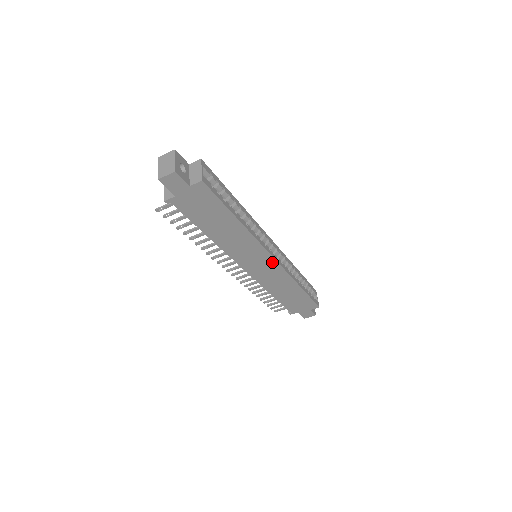
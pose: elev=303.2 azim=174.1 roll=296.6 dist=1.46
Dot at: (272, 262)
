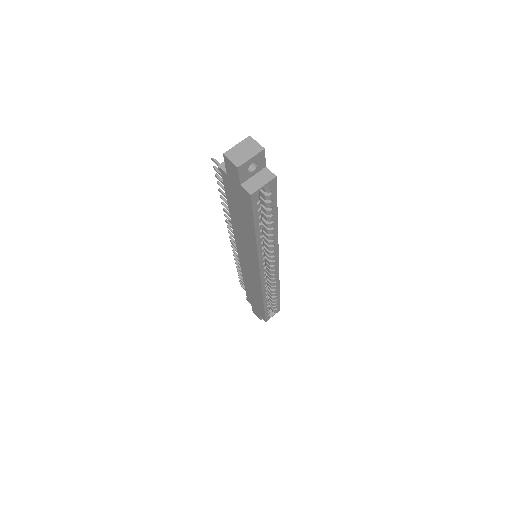
Dot at: (258, 275)
